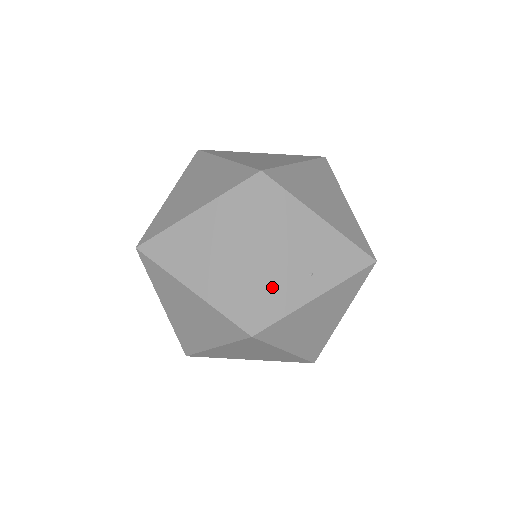
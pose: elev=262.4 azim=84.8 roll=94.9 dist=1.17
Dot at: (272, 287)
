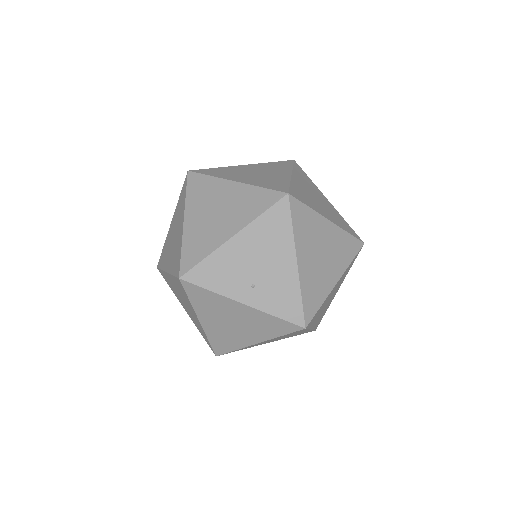
Dot at: (221, 265)
